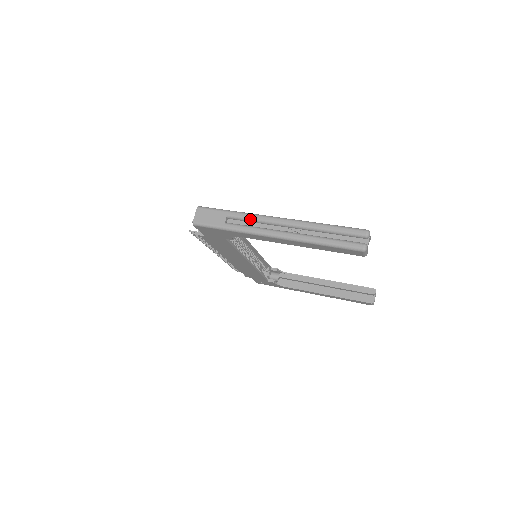
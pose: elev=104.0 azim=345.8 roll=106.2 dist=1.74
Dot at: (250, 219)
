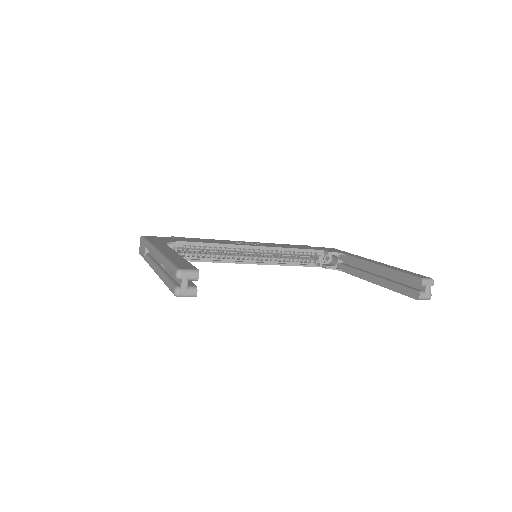
Dot at: (150, 251)
